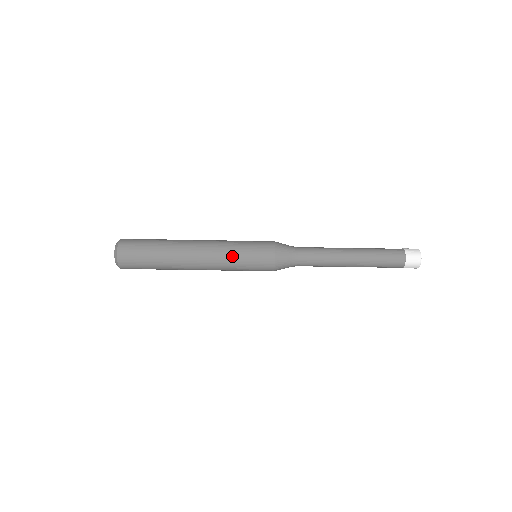
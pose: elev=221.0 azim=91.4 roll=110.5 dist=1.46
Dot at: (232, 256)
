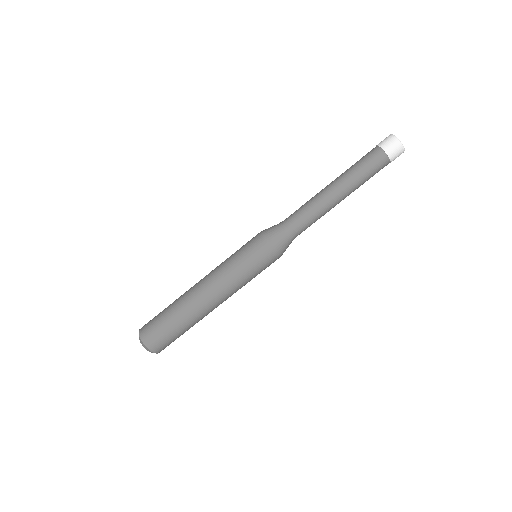
Dot at: (227, 260)
